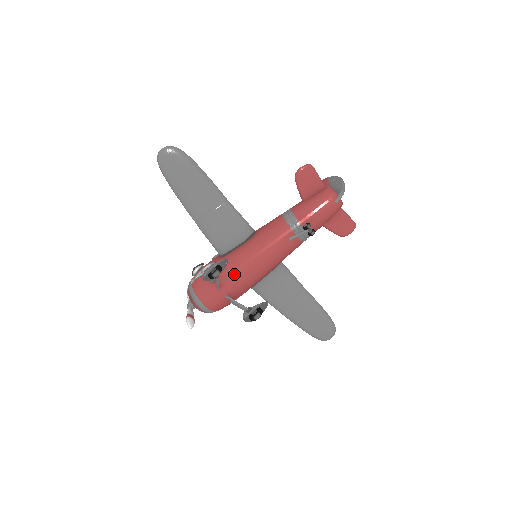
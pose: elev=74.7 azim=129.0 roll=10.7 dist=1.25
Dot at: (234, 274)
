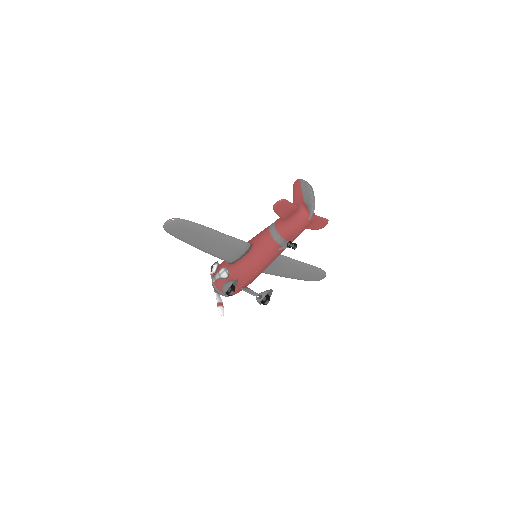
Dot at: (243, 277)
